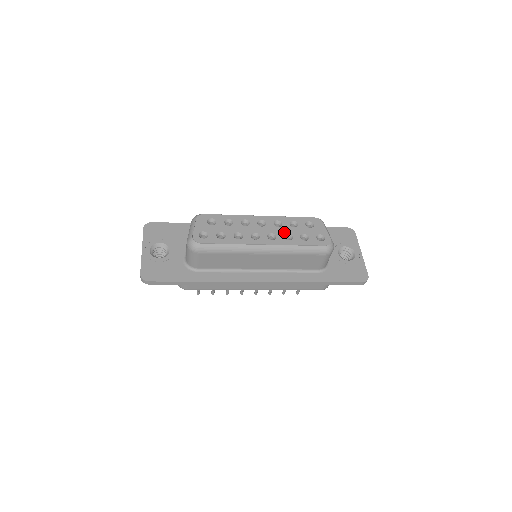
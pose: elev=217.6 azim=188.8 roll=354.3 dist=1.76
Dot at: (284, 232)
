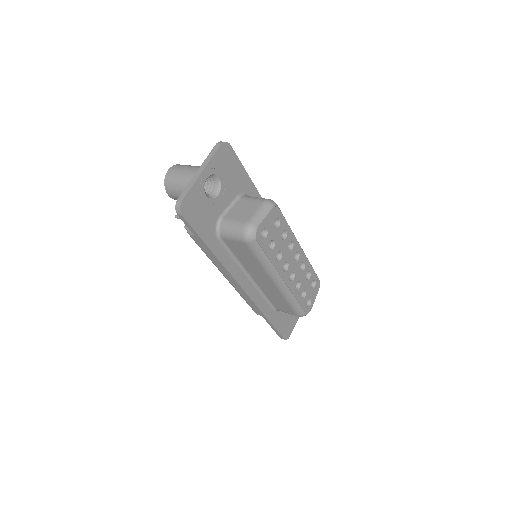
Dot at: (300, 279)
